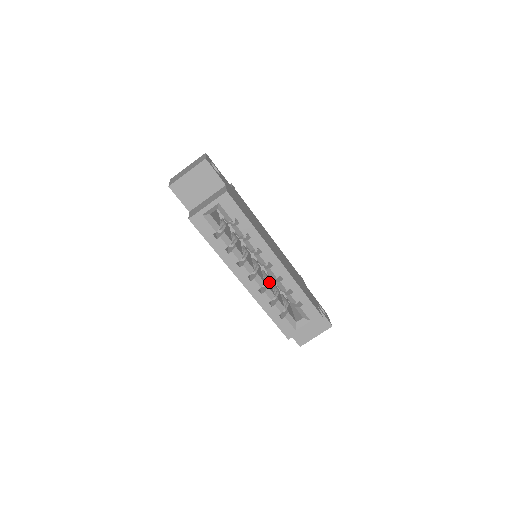
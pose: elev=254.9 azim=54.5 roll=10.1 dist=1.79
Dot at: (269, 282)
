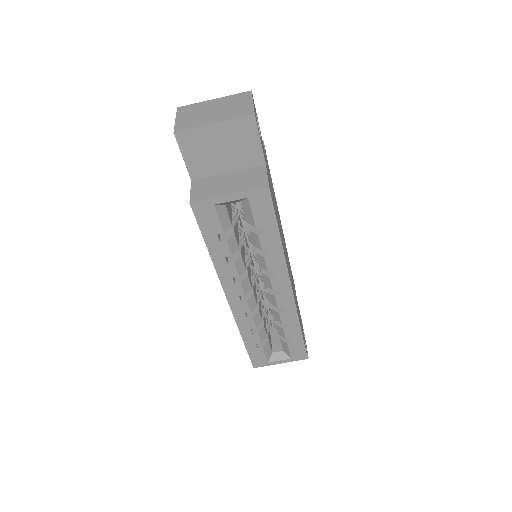
Dot at: occluded
